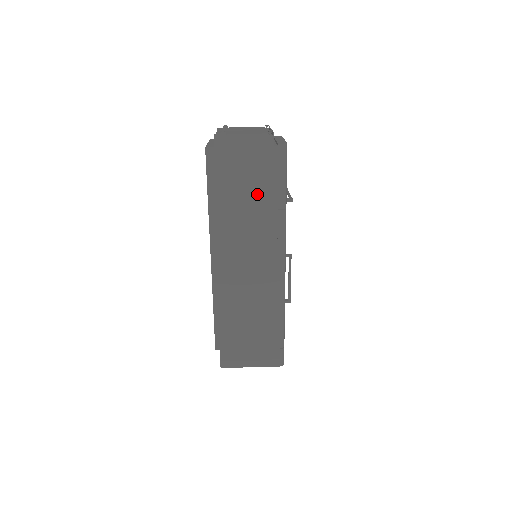
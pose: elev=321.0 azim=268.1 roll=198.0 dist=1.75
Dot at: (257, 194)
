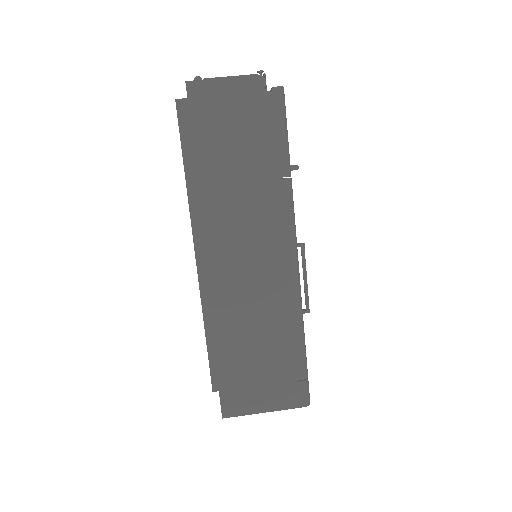
Dot at: (250, 159)
